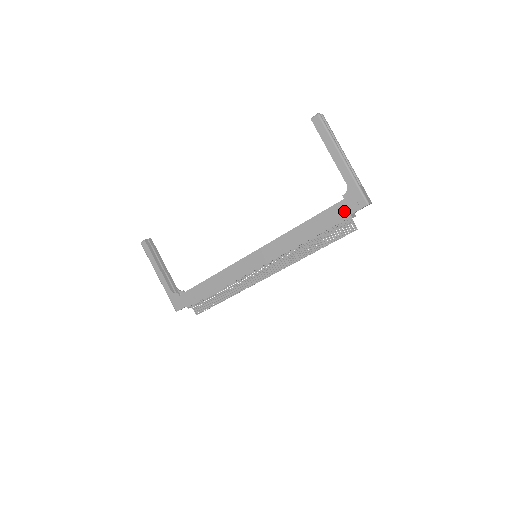
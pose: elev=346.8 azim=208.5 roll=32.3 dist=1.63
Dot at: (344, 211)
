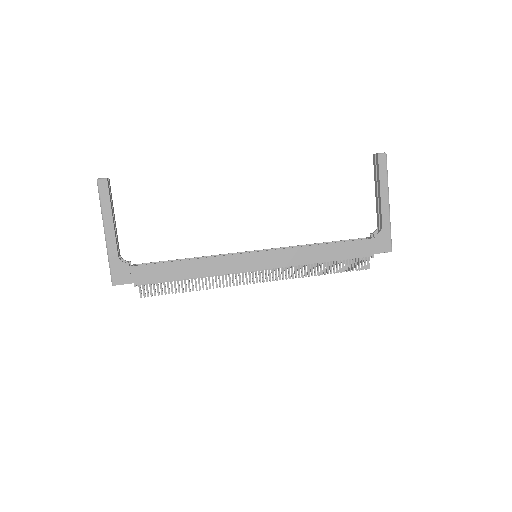
Dot at: (370, 249)
